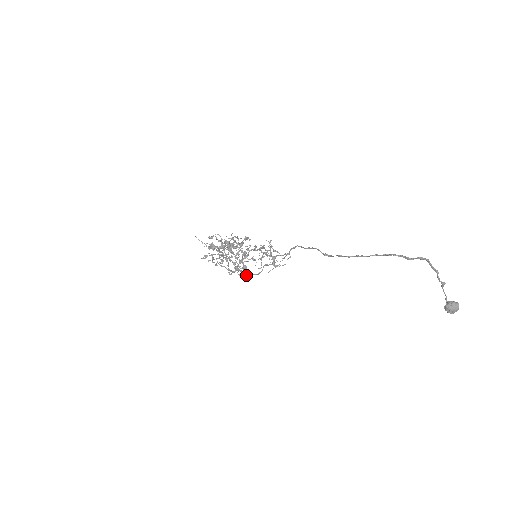
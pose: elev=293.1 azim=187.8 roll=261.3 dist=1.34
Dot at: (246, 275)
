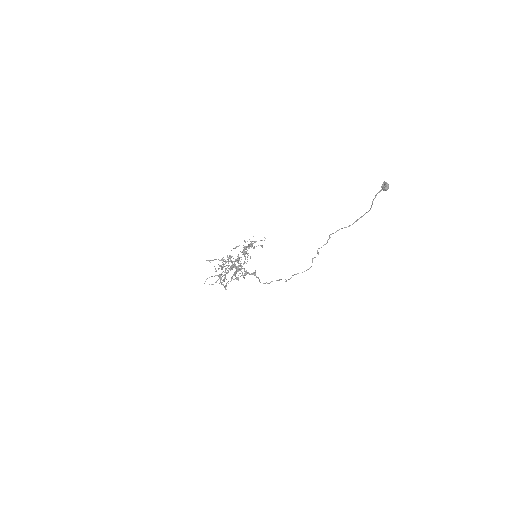
Dot at: occluded
